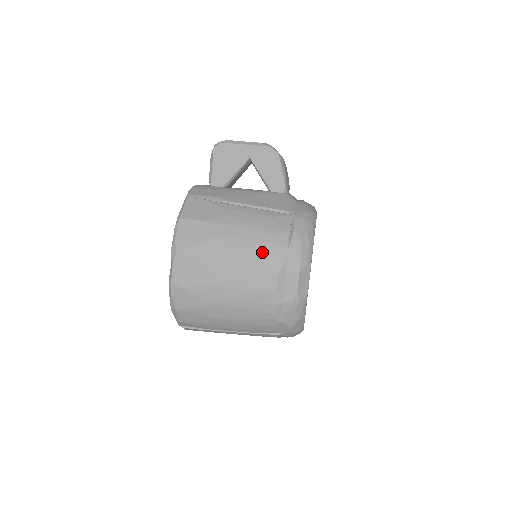
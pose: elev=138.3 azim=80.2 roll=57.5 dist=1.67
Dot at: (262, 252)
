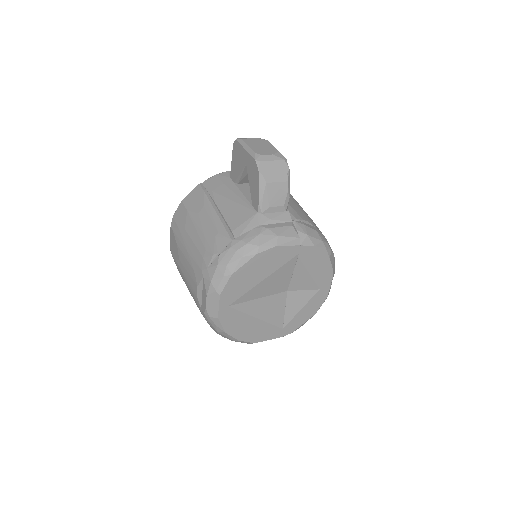
Dot at: (196, 260)
